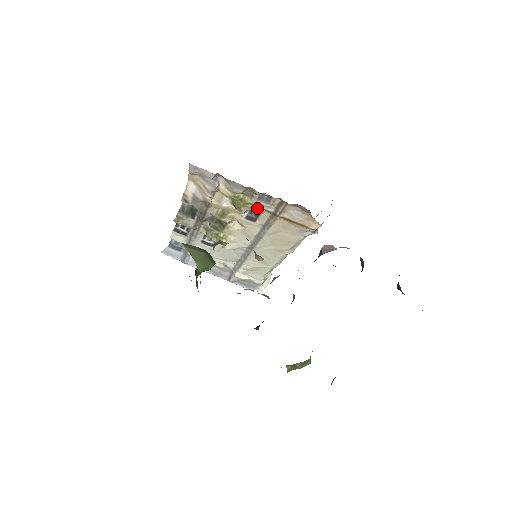
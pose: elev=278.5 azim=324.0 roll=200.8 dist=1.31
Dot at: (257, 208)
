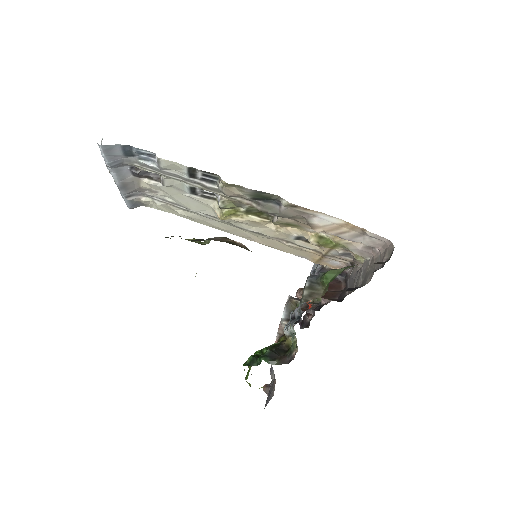
Dot at: (327, 250)
